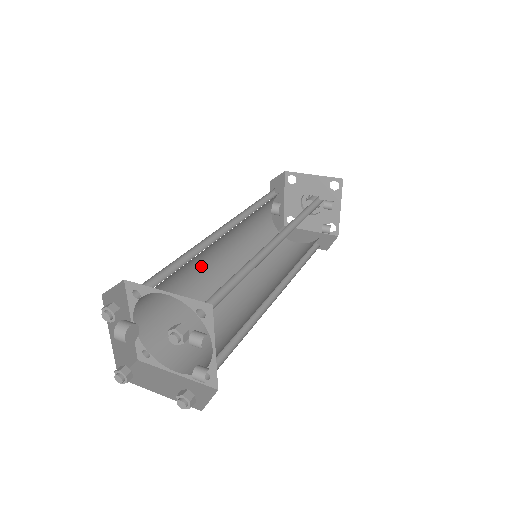
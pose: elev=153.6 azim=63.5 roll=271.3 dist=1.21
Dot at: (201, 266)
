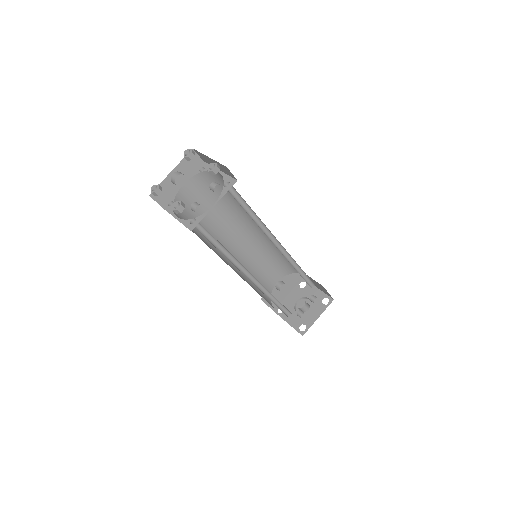
Dot at: (226, 227)
